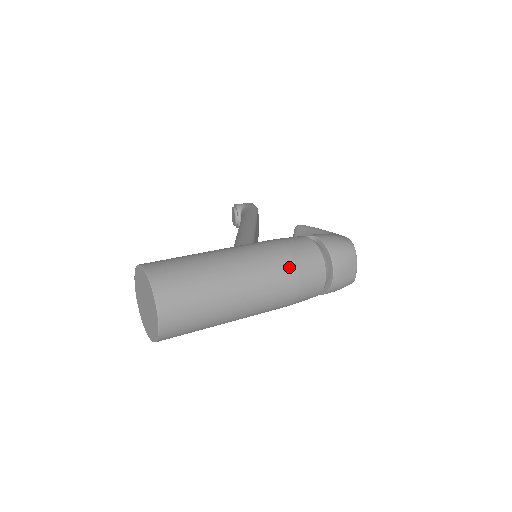
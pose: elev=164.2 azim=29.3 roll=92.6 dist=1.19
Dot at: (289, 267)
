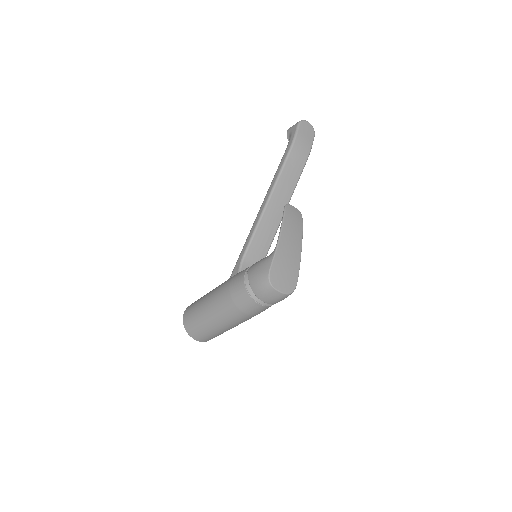
Dot at: (234, 309)
